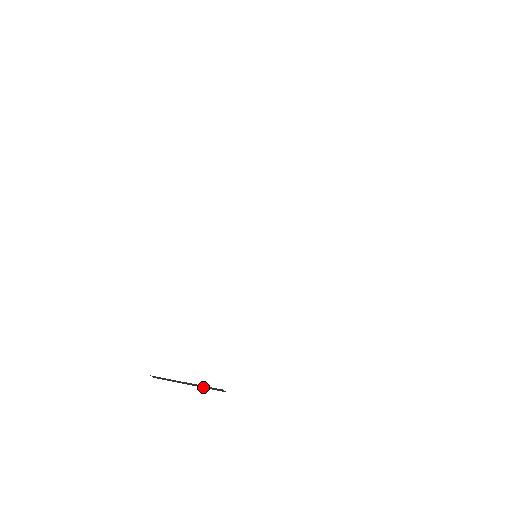
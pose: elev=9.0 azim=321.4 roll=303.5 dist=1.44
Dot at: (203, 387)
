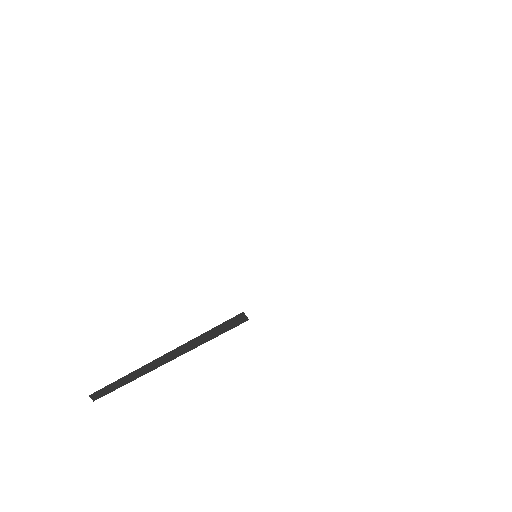
Dot at: (198, 344)
